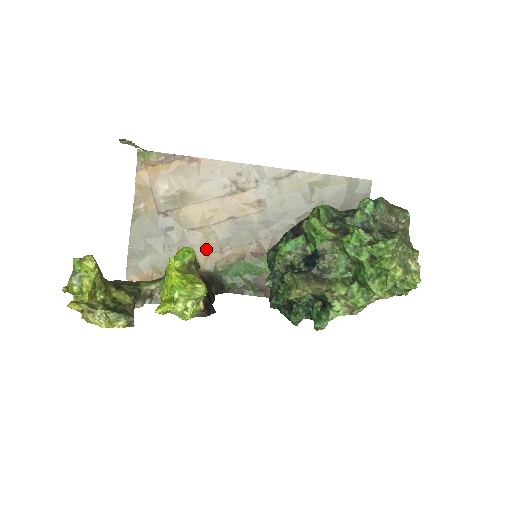
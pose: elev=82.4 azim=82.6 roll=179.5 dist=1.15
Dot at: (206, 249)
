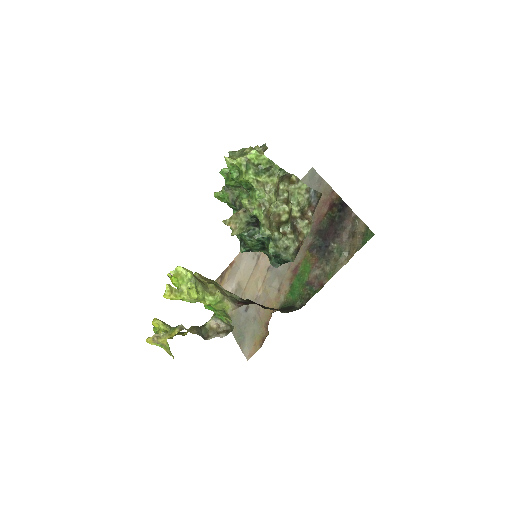
Dot at: (270, 298)
